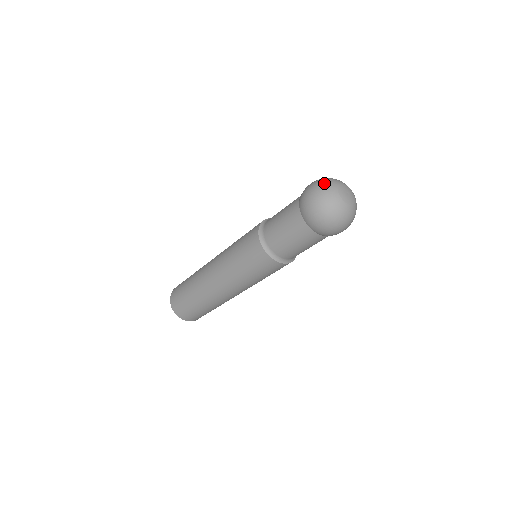
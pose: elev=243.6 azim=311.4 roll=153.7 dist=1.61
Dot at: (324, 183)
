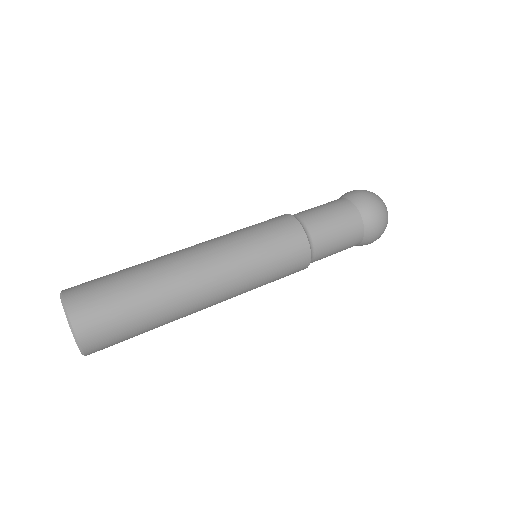
Dot at: occluded
